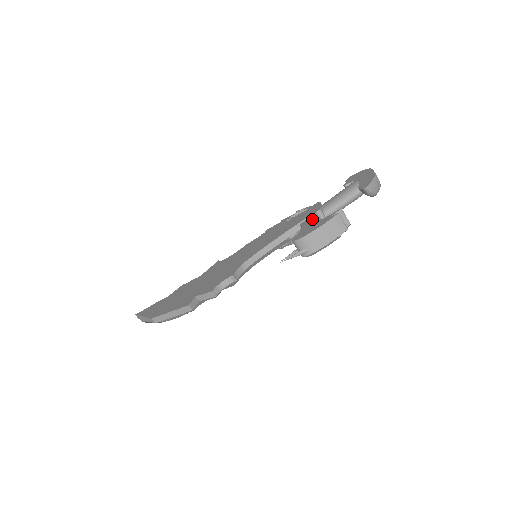
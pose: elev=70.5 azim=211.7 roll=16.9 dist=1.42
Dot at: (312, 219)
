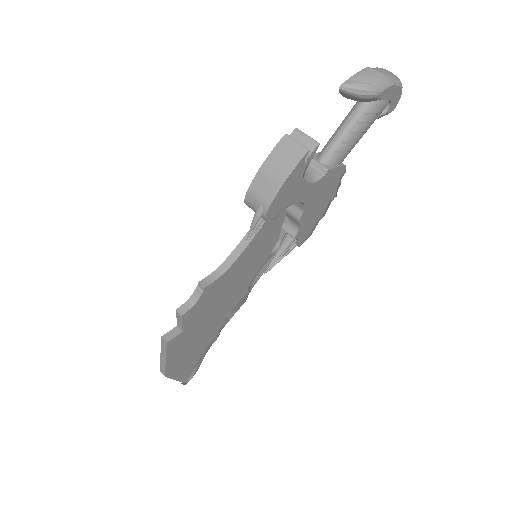
Dot at: occluded
